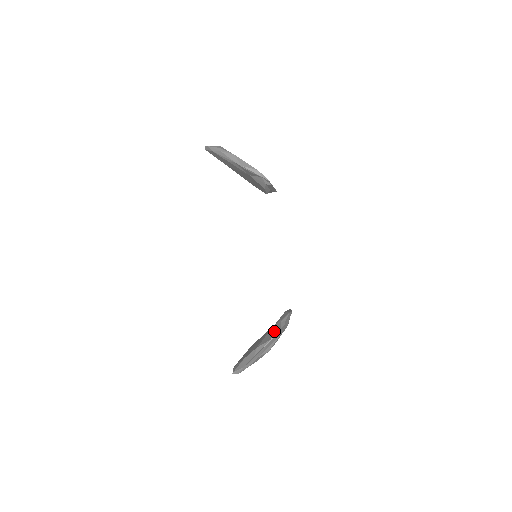
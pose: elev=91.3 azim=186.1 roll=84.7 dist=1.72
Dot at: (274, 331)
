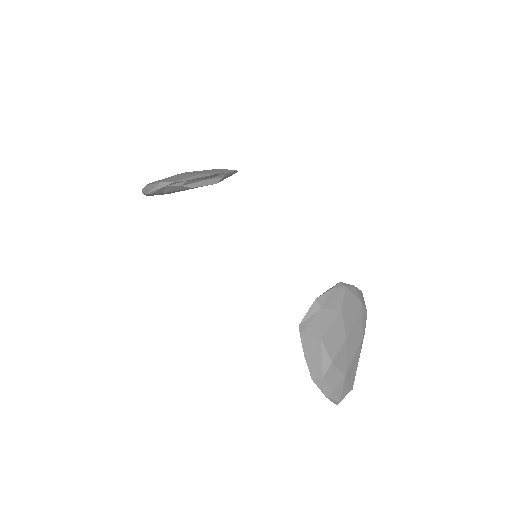
Dot at: occluded
